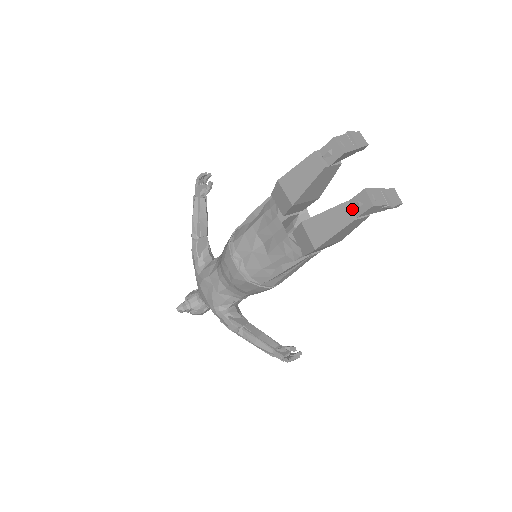
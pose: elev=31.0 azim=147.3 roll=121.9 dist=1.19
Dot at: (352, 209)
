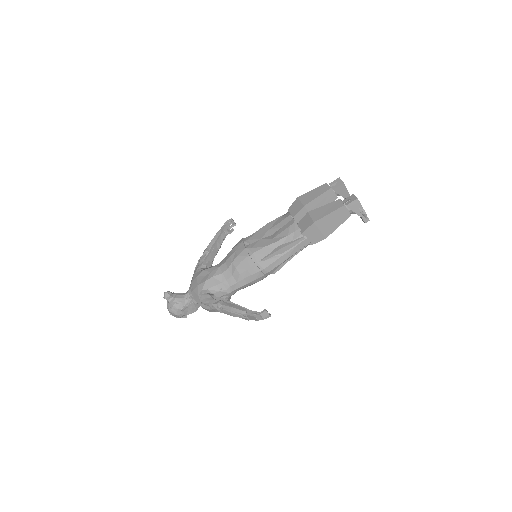
Dot at: (343, 203)
